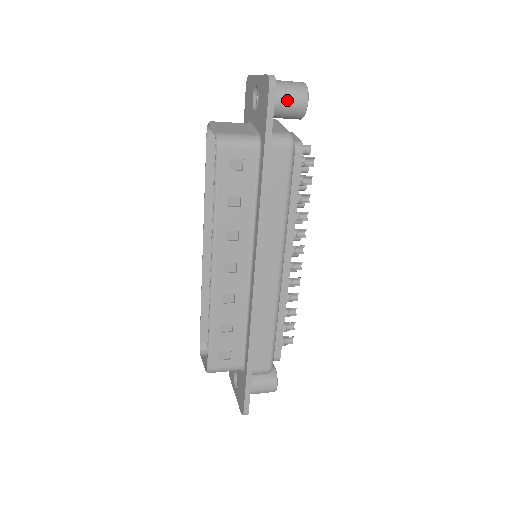
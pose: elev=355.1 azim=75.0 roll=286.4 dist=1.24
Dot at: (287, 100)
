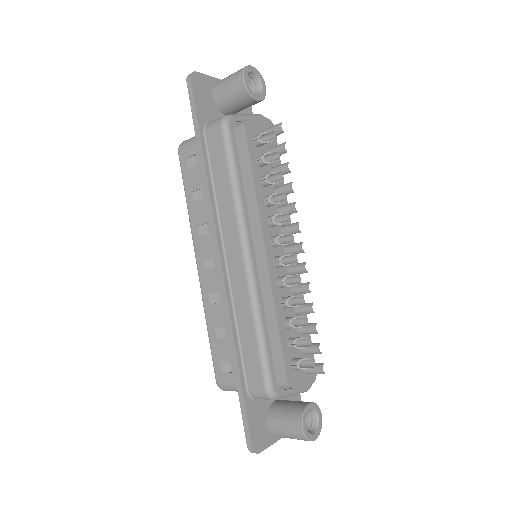
Dot at: (227, 88)
